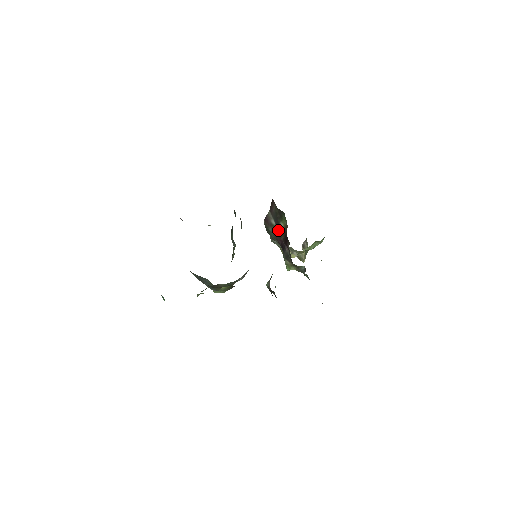
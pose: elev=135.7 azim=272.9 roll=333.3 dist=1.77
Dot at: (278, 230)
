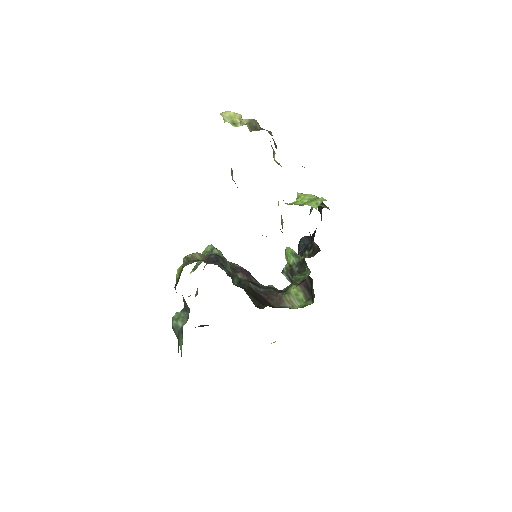
Dot at: occluded
